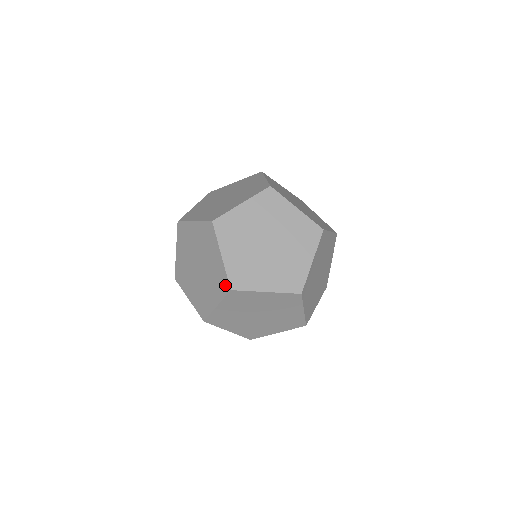
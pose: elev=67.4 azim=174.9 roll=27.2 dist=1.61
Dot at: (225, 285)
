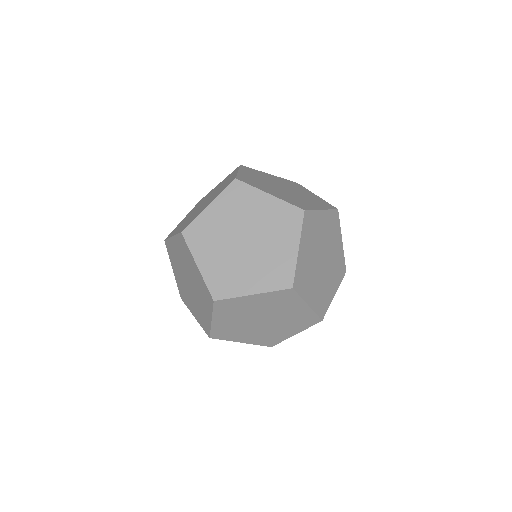
Dot at: (313, 320)
